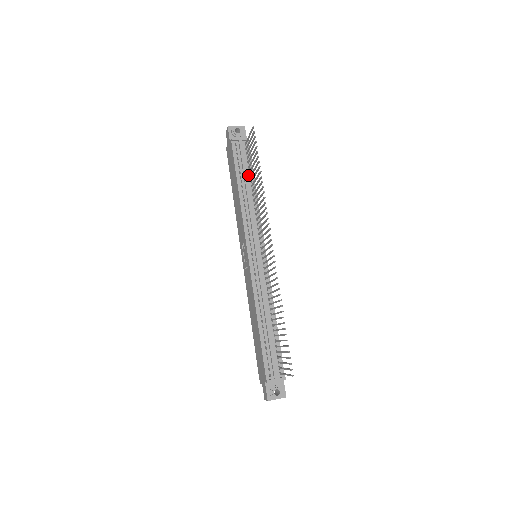
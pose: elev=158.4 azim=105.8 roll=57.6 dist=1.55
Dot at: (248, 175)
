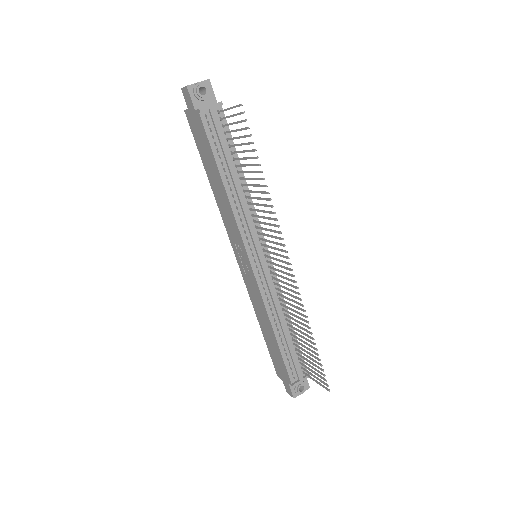
Dot at: (231, 158)
